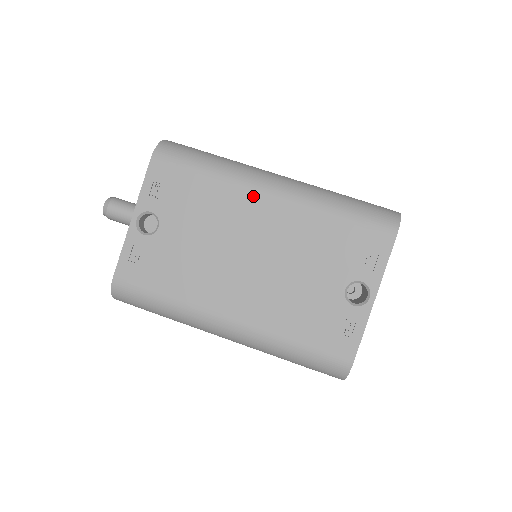
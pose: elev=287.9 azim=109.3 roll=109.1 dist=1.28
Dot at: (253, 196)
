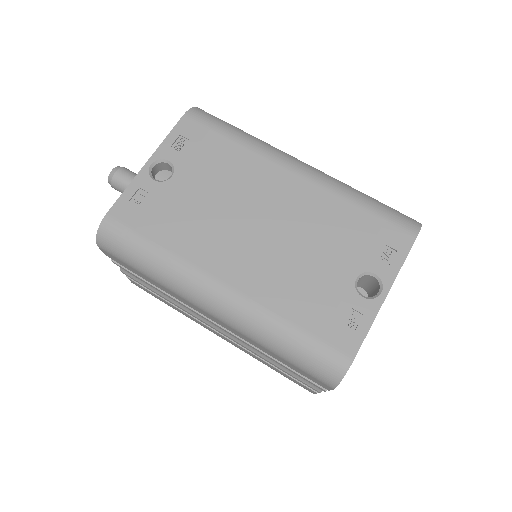
Dot at: (278, 169)
